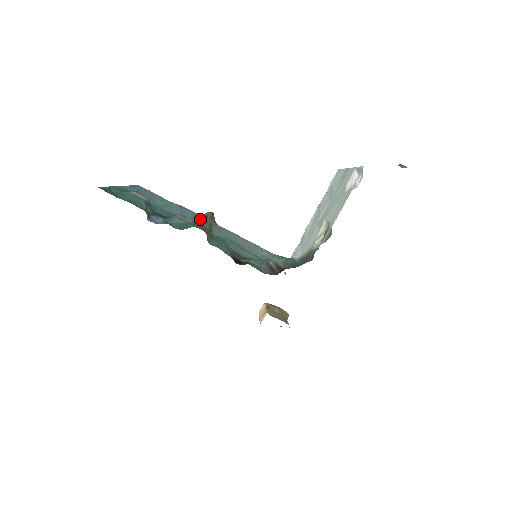
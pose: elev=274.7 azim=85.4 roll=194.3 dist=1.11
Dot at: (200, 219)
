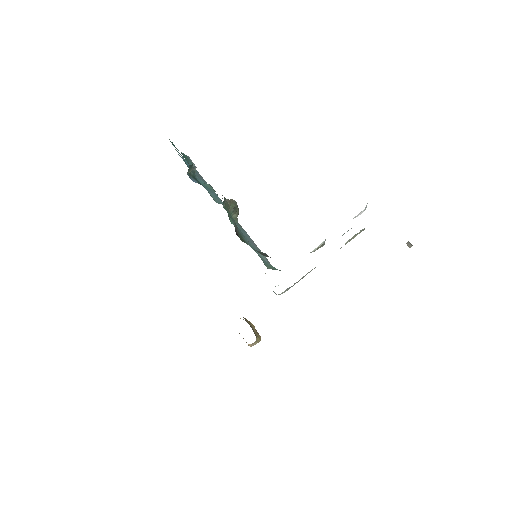
Dot at: occluded
